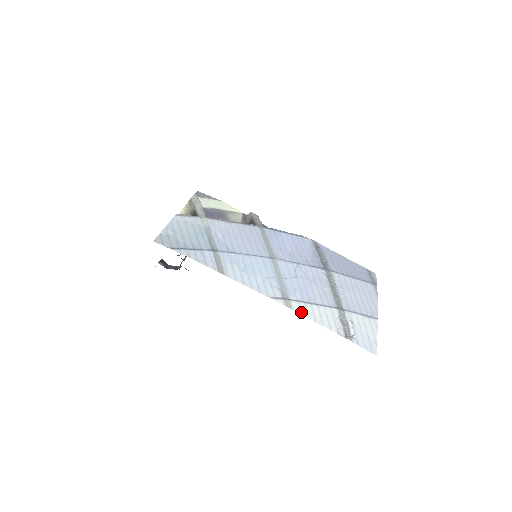
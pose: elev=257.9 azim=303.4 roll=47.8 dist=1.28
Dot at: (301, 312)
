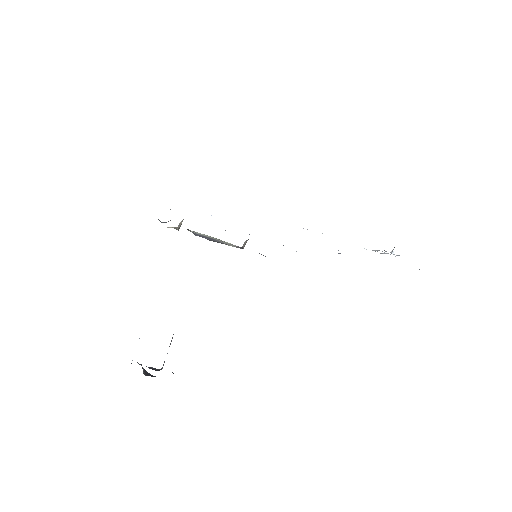
Dot at: occluded
